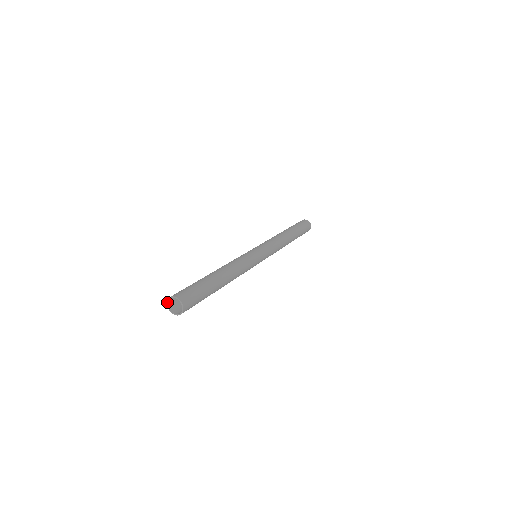
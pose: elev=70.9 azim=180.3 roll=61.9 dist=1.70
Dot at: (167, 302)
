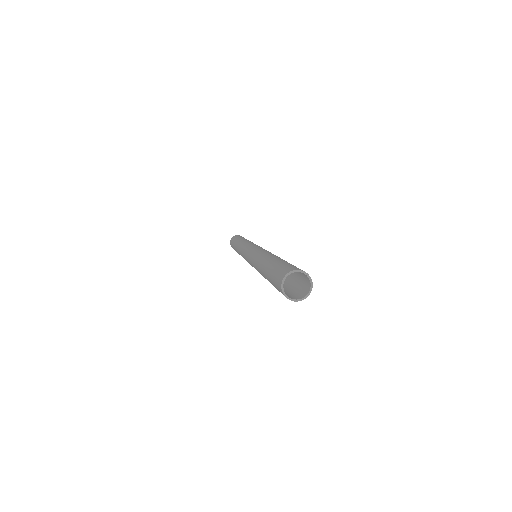
Dot at: (284, 295)
